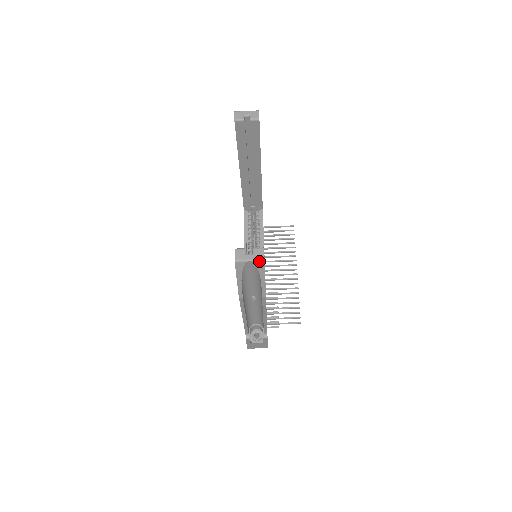
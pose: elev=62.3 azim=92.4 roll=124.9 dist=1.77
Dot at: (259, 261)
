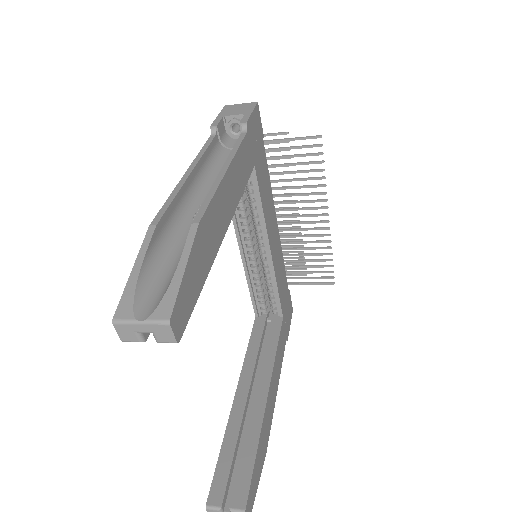
Dot at: out of frame
